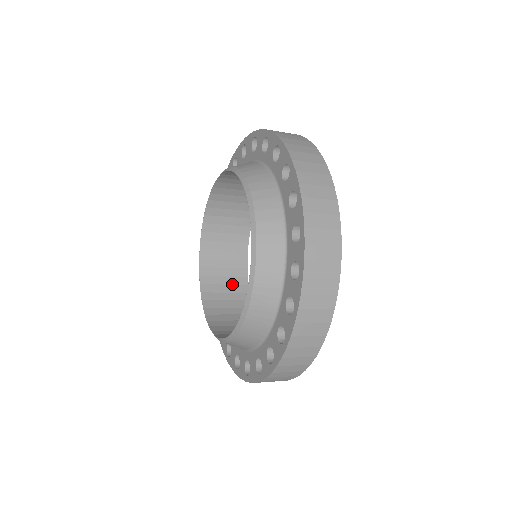
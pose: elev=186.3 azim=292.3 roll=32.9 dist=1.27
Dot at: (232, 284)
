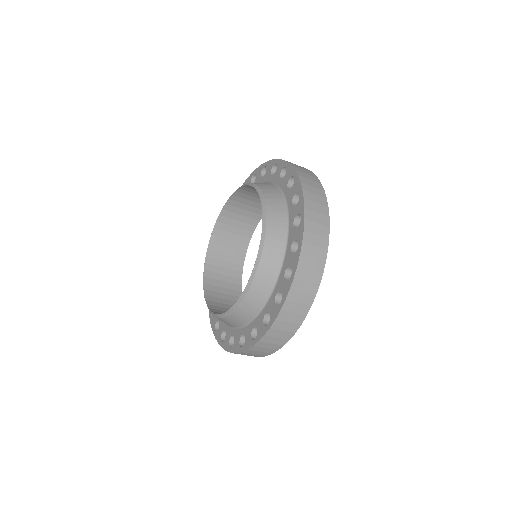
Dot at: (230, 300)
